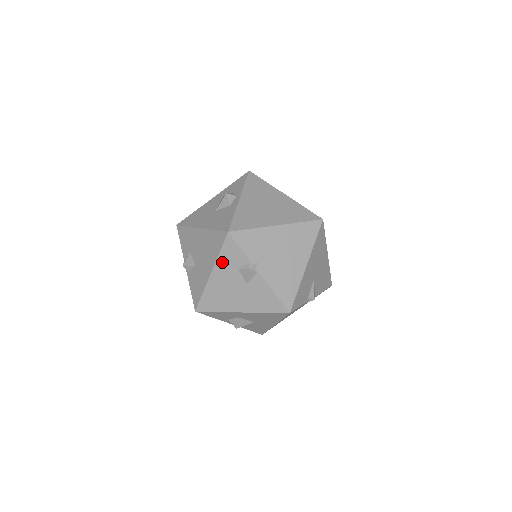
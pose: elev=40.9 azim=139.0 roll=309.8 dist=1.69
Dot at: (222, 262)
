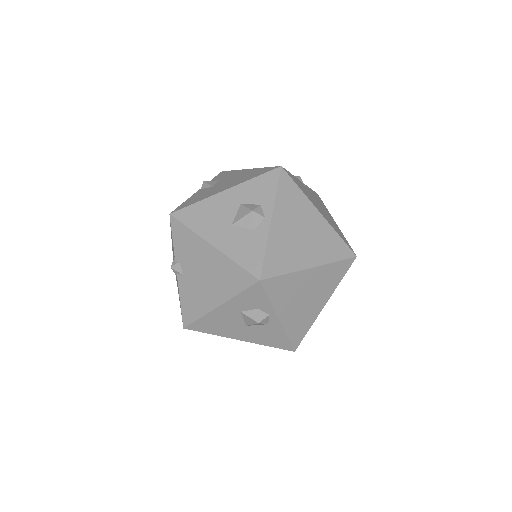
Dot at: occluded
